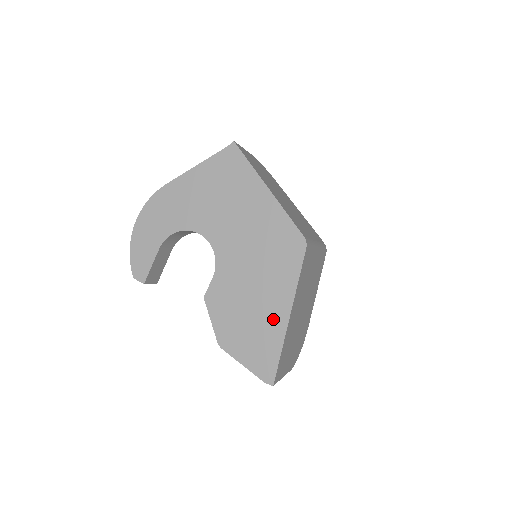
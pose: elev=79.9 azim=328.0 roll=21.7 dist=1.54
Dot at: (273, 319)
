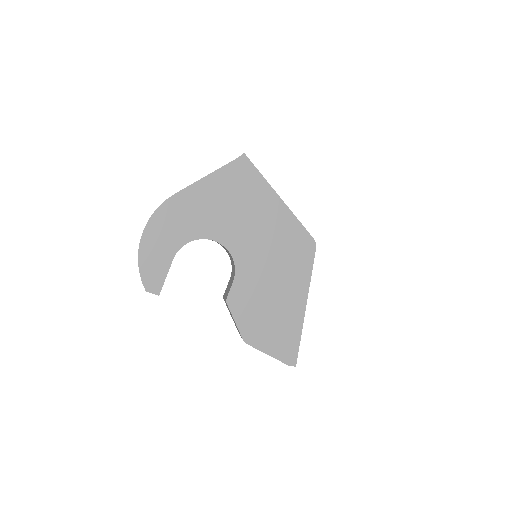
Dot at: (292, 311)
